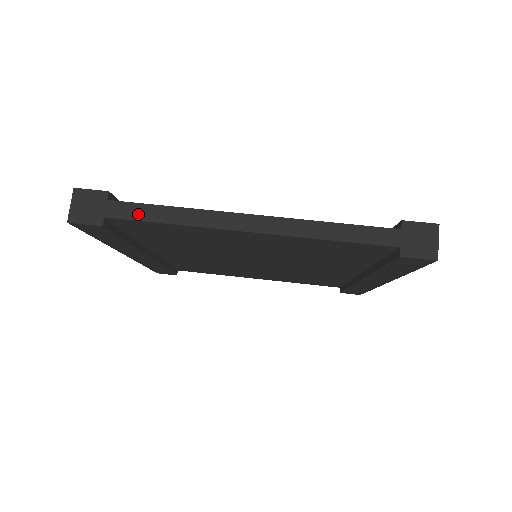
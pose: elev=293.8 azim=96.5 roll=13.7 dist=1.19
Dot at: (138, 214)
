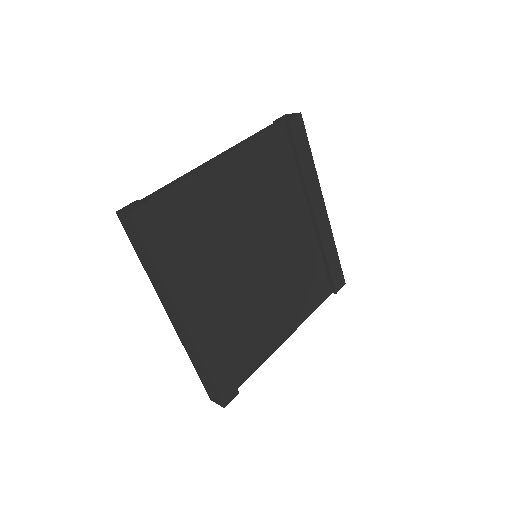
Dot at: (164, 189)
